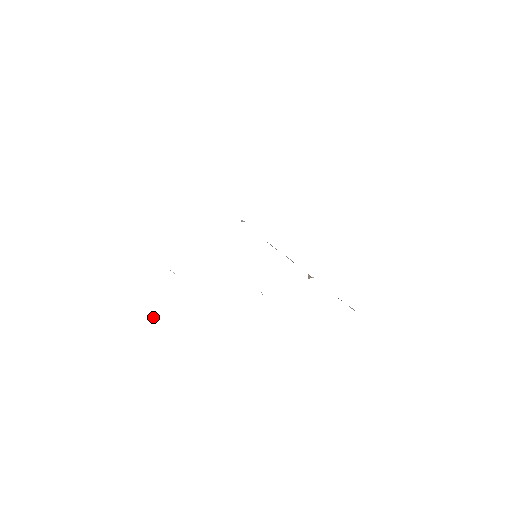
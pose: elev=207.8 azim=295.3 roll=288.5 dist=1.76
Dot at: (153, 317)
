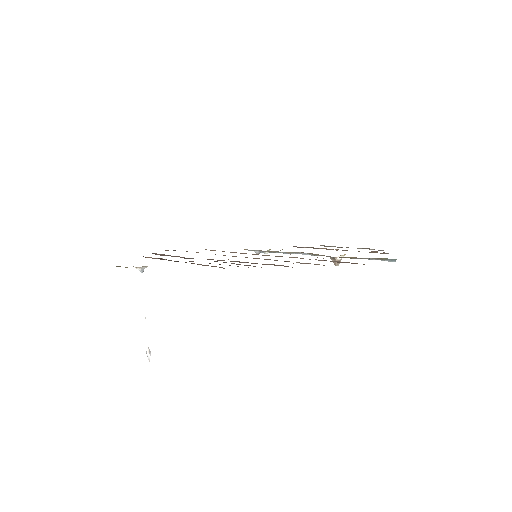
Dot at: (147, 355)
